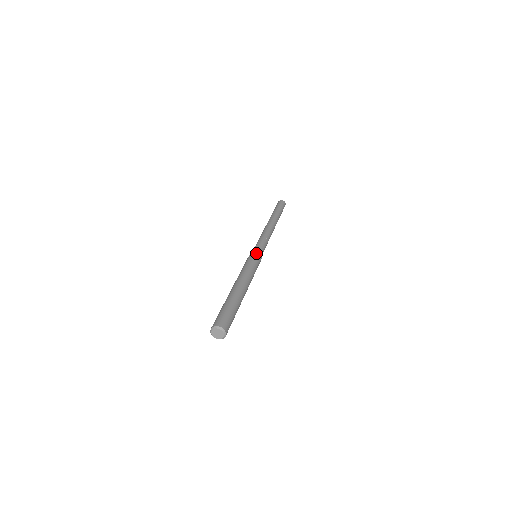
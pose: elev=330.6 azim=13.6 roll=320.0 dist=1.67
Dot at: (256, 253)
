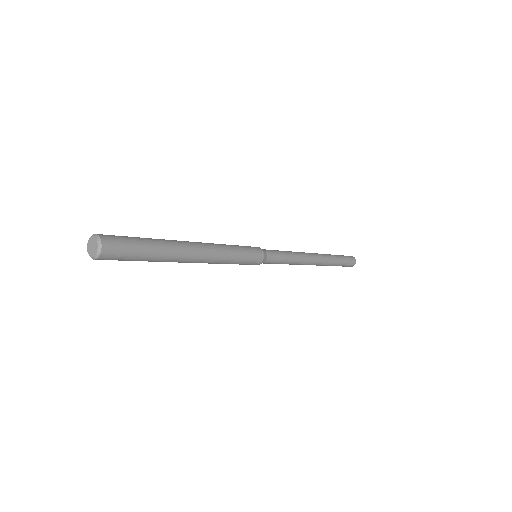
Dot at: (255, 248)
